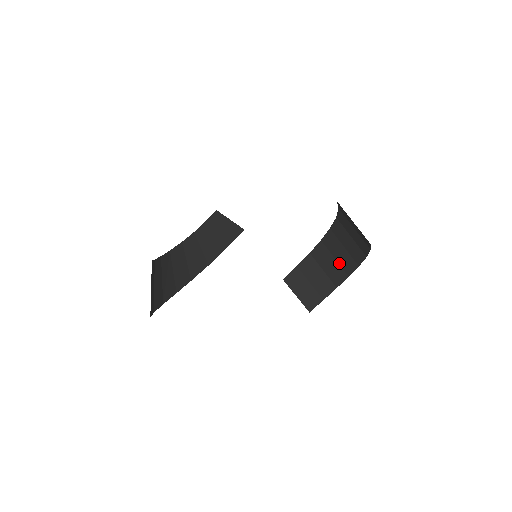
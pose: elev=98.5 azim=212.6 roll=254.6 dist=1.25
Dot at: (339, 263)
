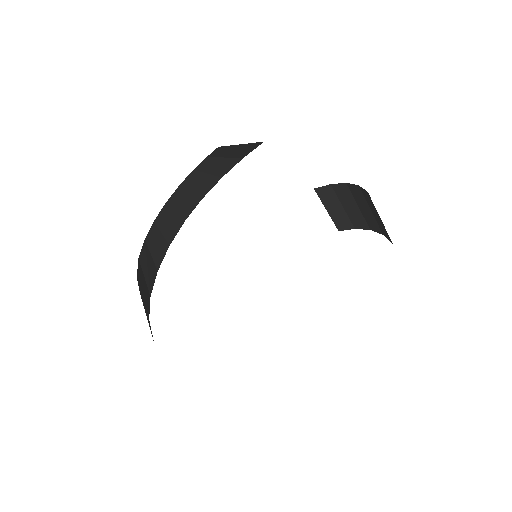
Dot at: (375, 218)
